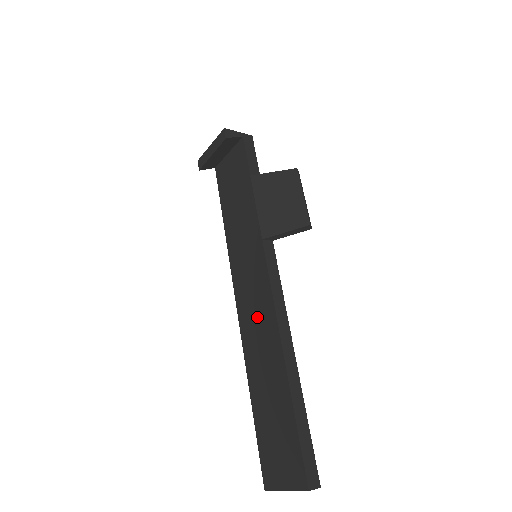
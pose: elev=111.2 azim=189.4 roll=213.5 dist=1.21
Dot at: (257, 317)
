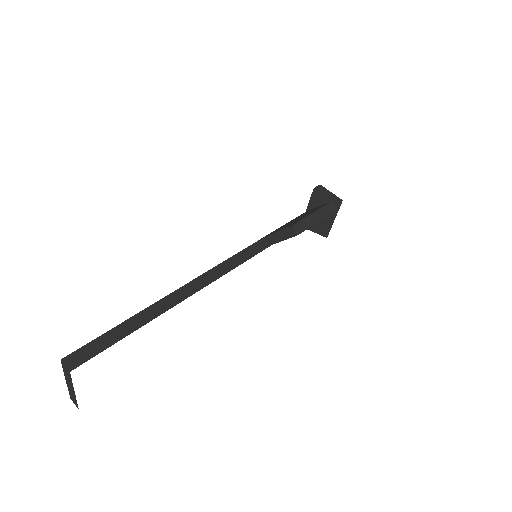
Dot at: occluded
